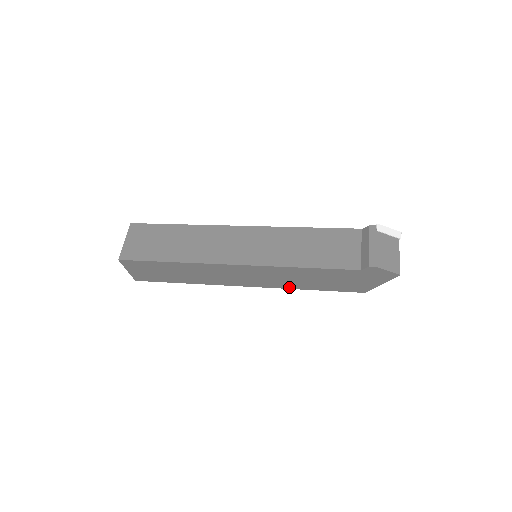
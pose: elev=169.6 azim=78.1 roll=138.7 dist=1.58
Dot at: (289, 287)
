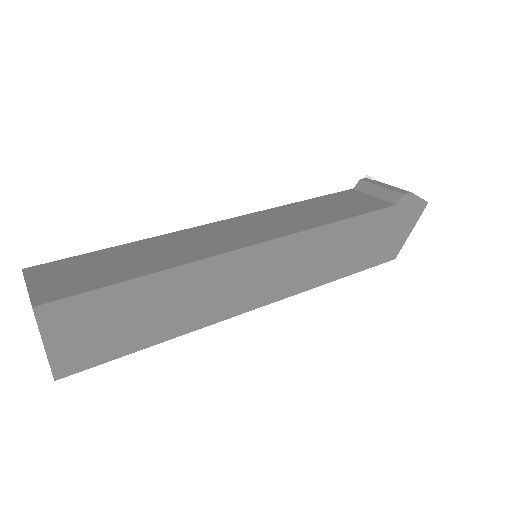
Dot at: (317, 282)
